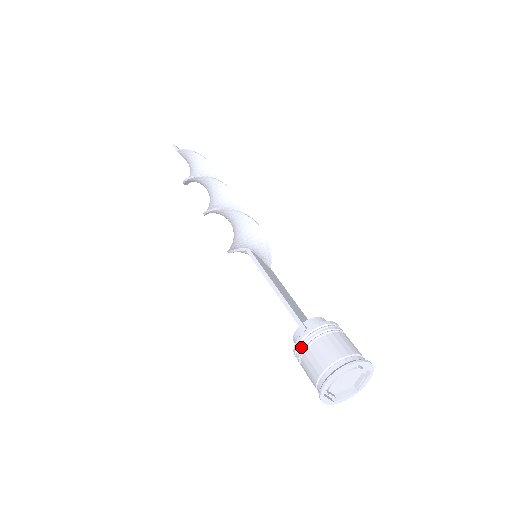
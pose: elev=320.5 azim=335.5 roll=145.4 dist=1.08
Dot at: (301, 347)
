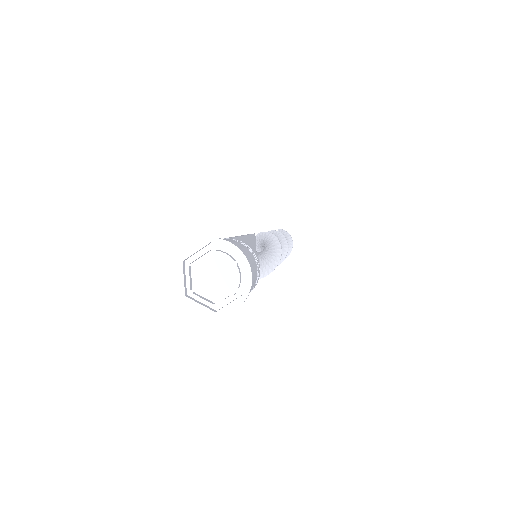
Dot at: occluded
